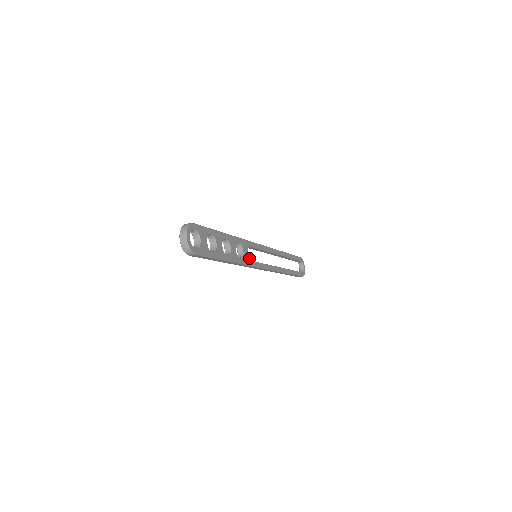
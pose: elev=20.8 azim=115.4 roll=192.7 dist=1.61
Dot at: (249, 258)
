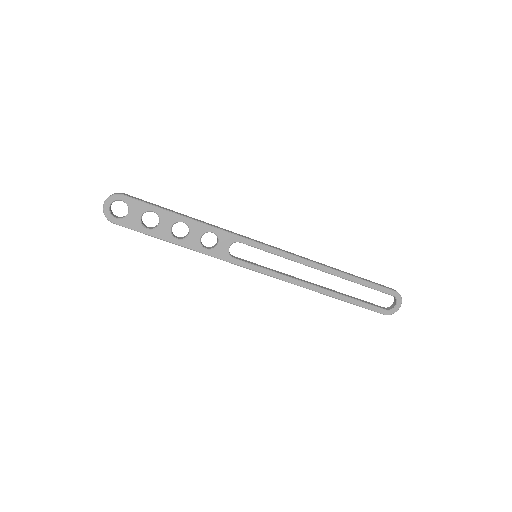
Dot at: (229, 253)
